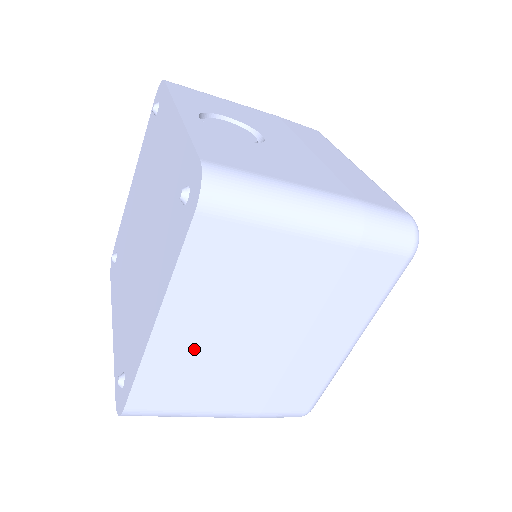
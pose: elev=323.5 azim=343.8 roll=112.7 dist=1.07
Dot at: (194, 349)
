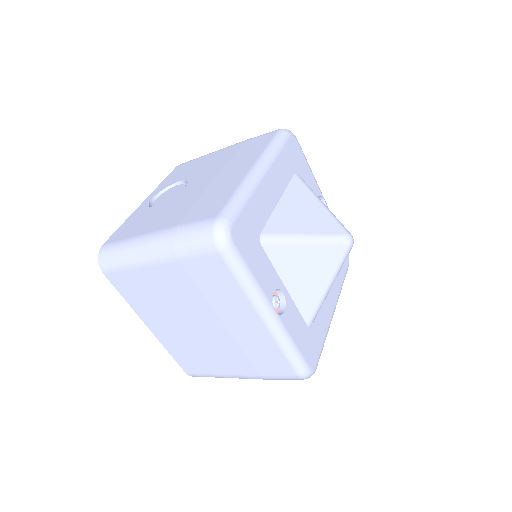
Dot at: (177, 337)
